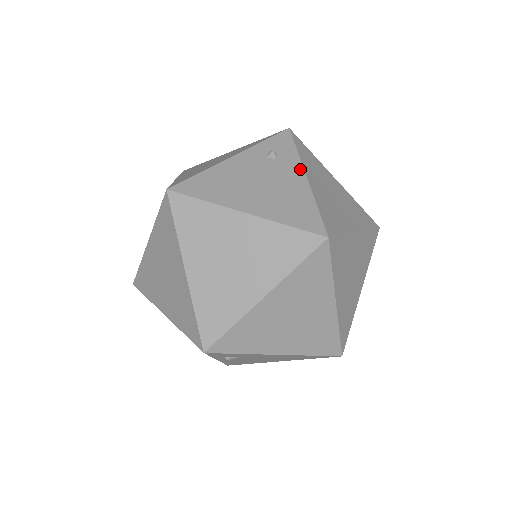
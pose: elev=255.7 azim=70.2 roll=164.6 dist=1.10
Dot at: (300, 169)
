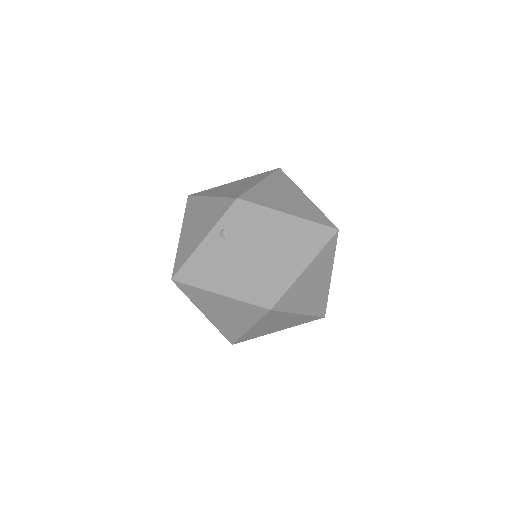
Dot at: occluded
